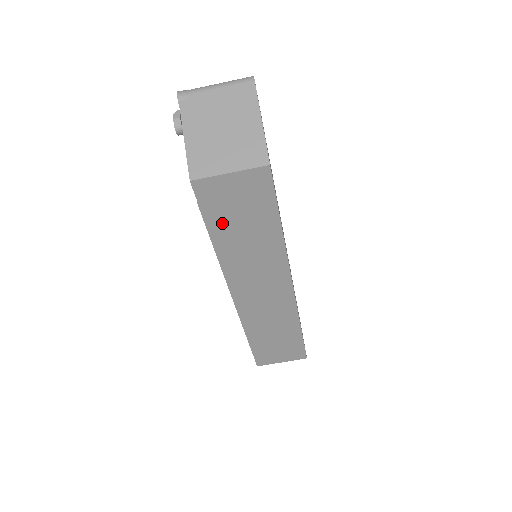
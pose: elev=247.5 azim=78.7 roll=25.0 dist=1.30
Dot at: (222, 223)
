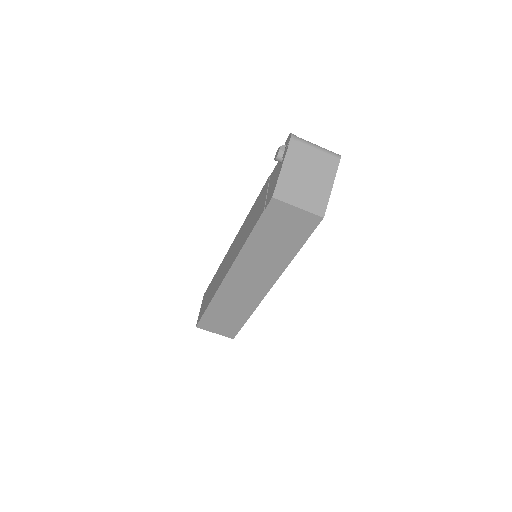
Dot at: (266, 230)
